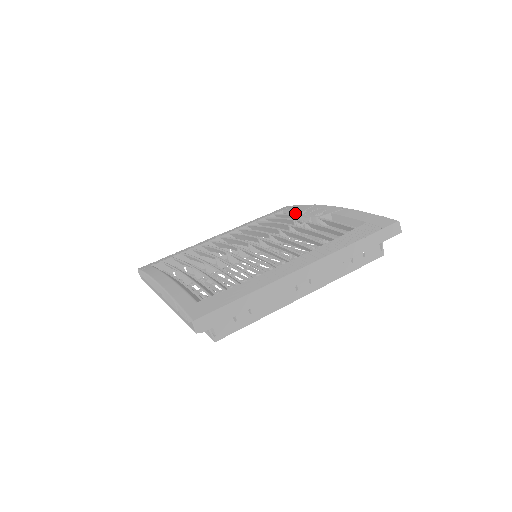
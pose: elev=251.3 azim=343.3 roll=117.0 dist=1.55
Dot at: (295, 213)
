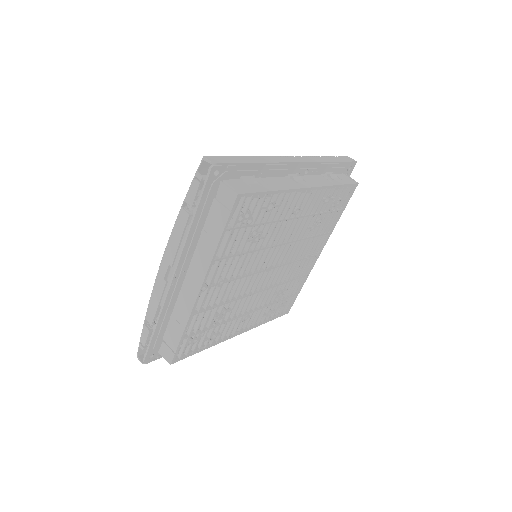
Dot at: occluded
